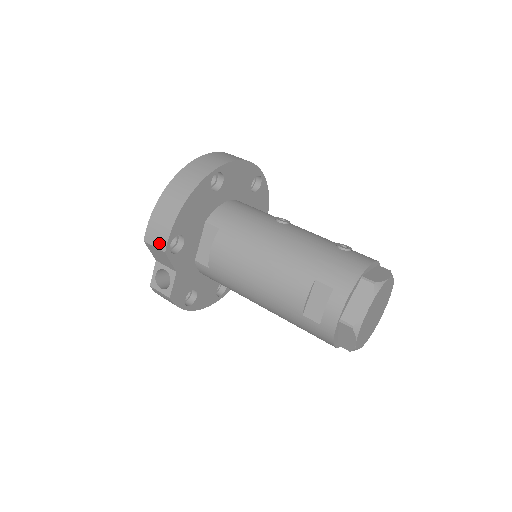
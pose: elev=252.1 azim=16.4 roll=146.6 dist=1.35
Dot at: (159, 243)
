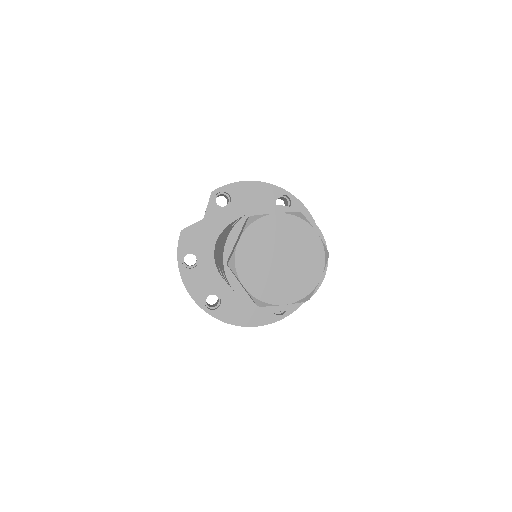
Dot at: occluded
